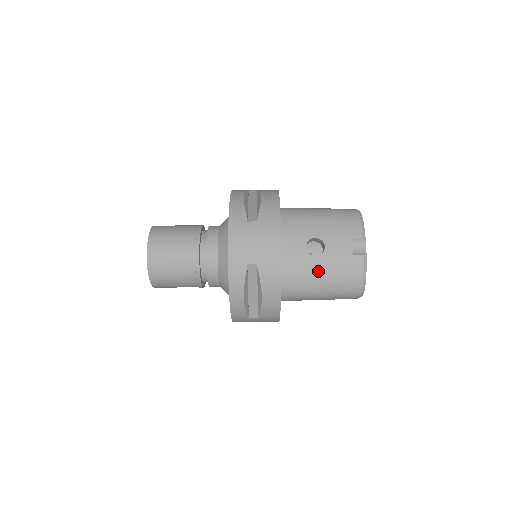
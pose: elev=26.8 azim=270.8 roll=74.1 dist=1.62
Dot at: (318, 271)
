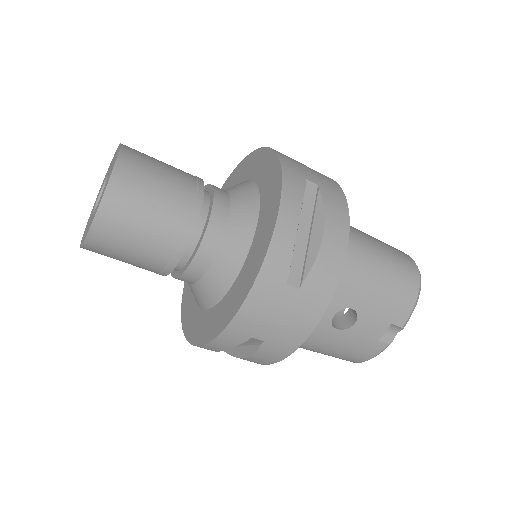
Dot at: (327, 342)
